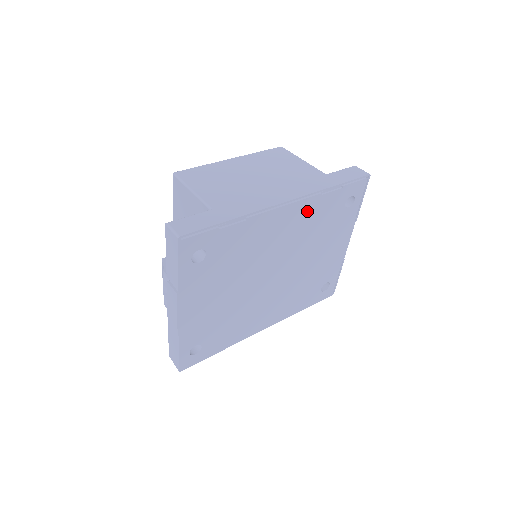
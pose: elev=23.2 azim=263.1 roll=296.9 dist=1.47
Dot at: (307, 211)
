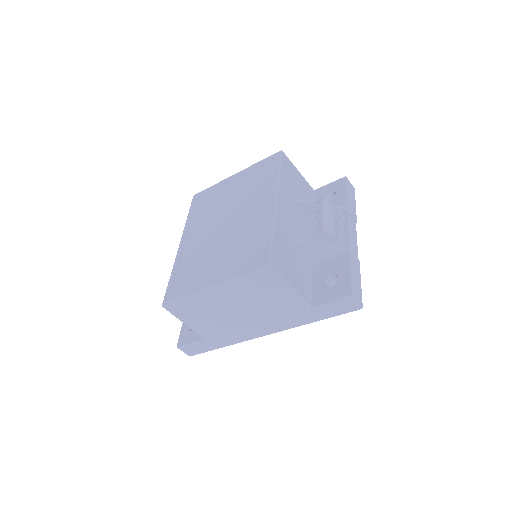
Dot at: occluded
